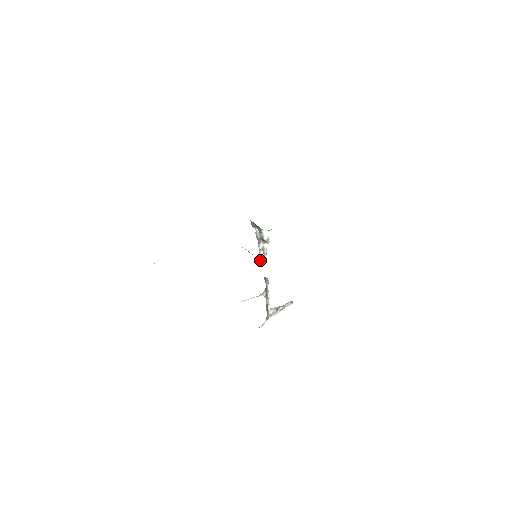
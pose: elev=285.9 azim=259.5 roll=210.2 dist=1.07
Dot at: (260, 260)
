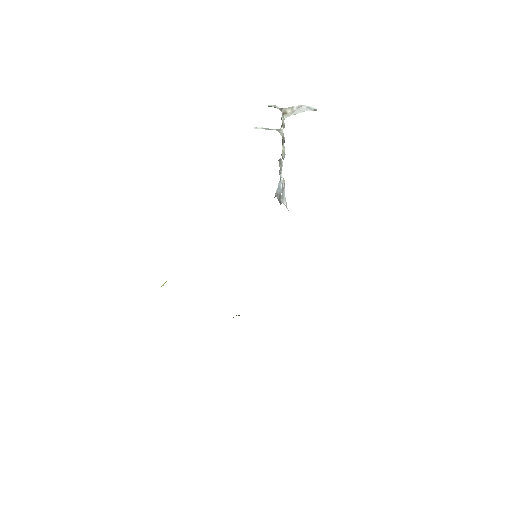
Dot at: (280, 163)
